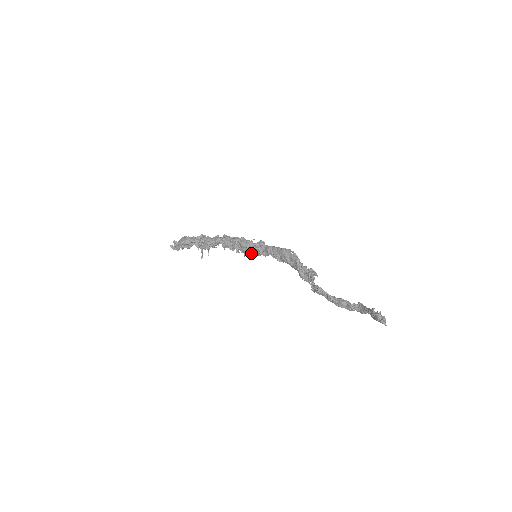
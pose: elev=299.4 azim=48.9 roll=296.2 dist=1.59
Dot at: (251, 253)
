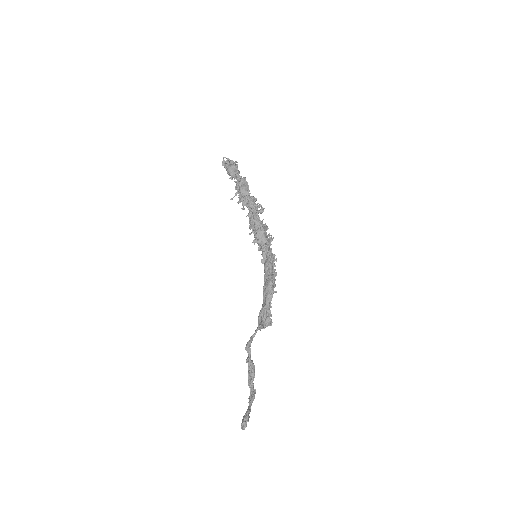
Dot at: (258, 247)
